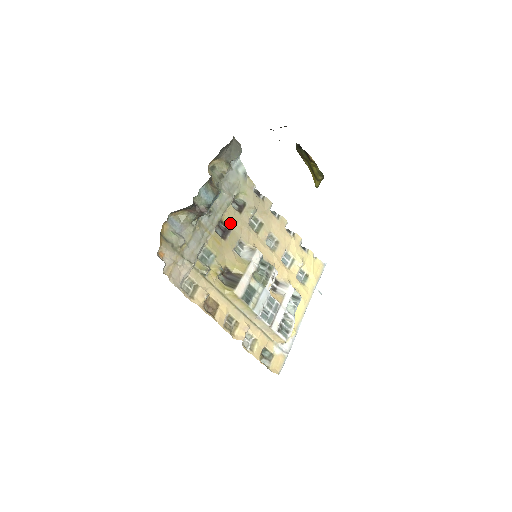
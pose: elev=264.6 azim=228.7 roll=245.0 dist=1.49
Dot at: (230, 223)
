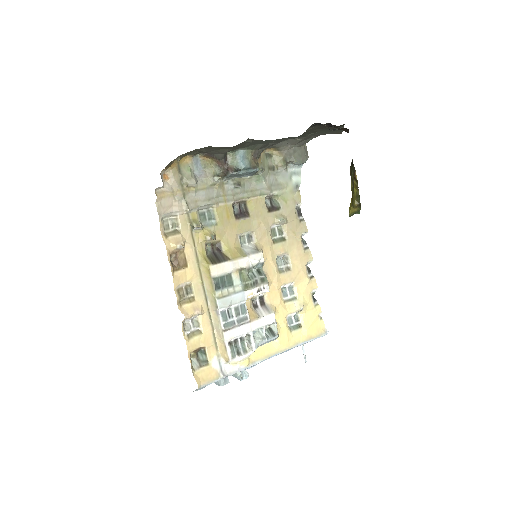
Dot at: (252, 211)
